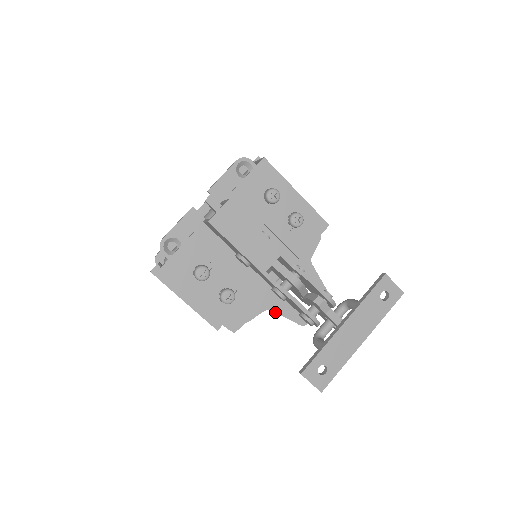
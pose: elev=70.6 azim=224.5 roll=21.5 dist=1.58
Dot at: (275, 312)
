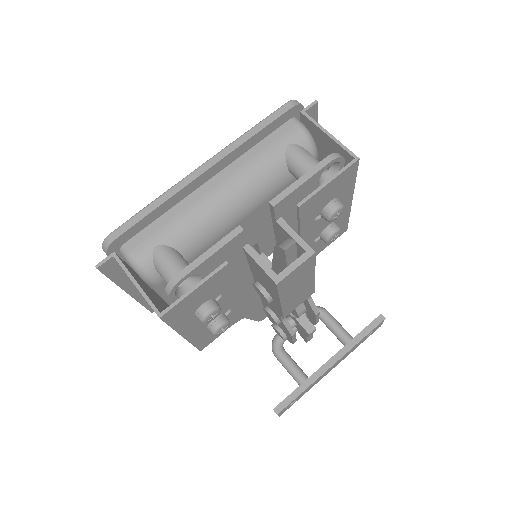
Dot at: (247, 318)
